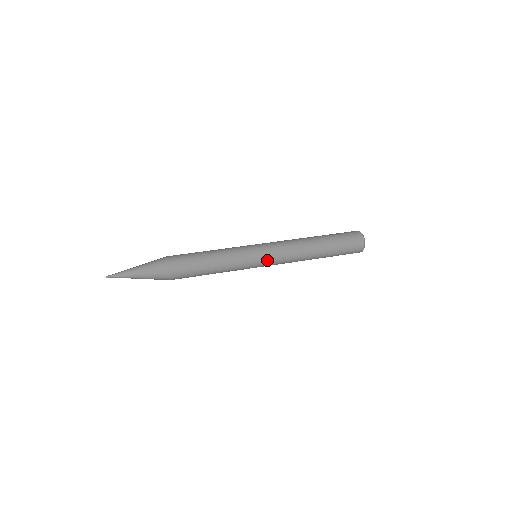
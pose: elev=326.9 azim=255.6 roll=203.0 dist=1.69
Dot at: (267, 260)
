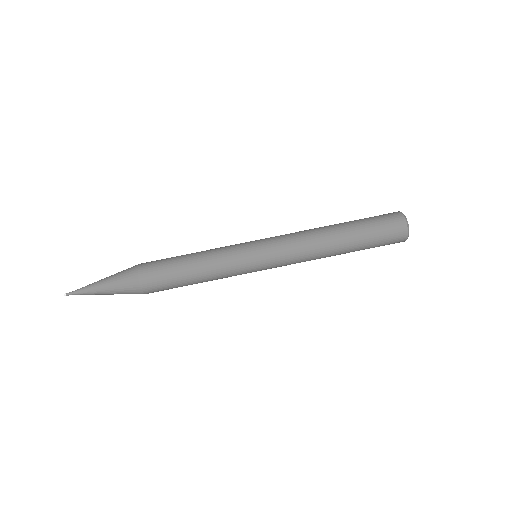
Dot at: occluded
